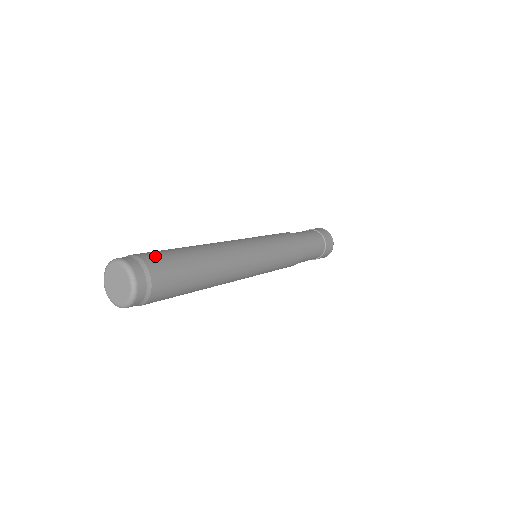
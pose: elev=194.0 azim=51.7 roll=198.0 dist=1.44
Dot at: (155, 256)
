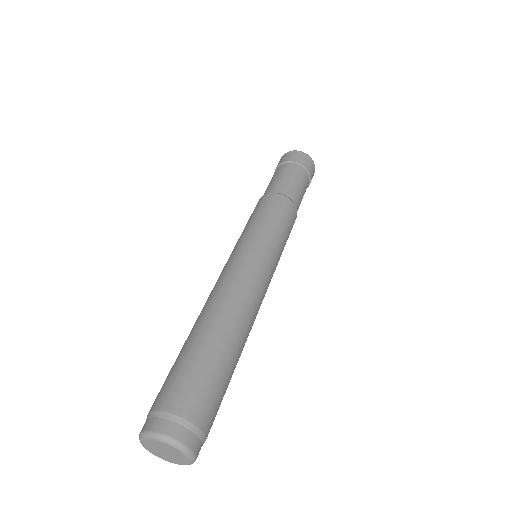
Dot at: (175, 391)
